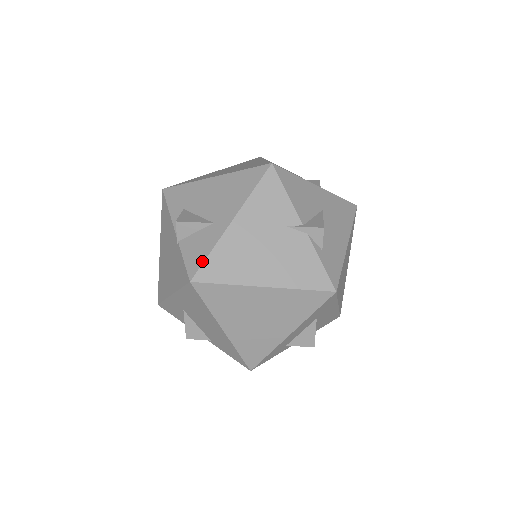
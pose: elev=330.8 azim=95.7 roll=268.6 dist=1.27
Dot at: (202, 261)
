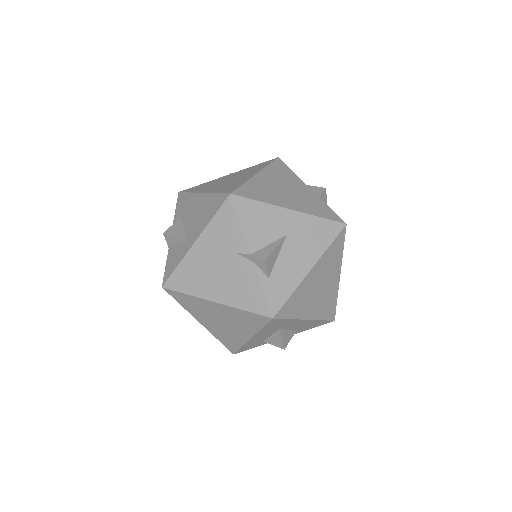
Dot at: (171, 272)
